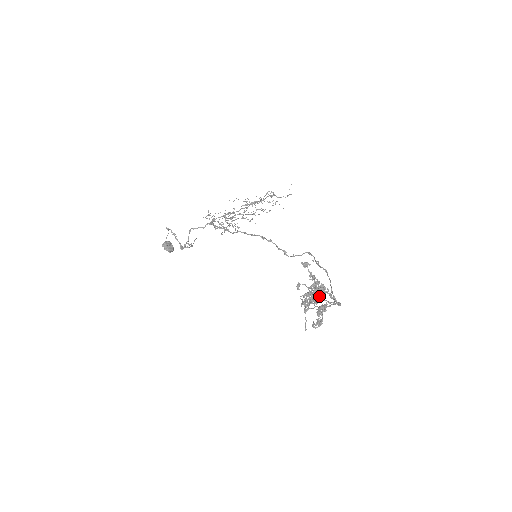
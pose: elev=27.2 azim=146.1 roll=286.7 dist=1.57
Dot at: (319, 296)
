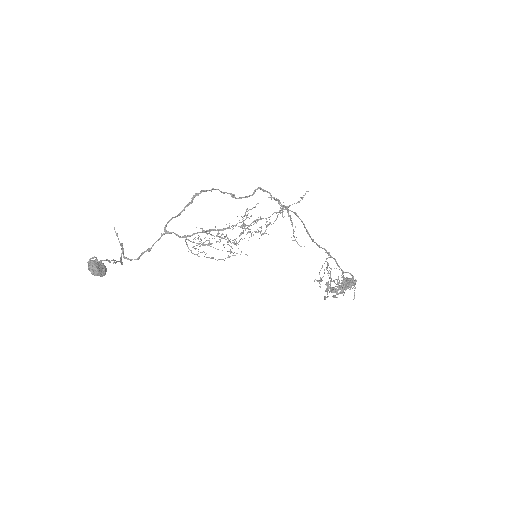
Dot at: (348, 286)
